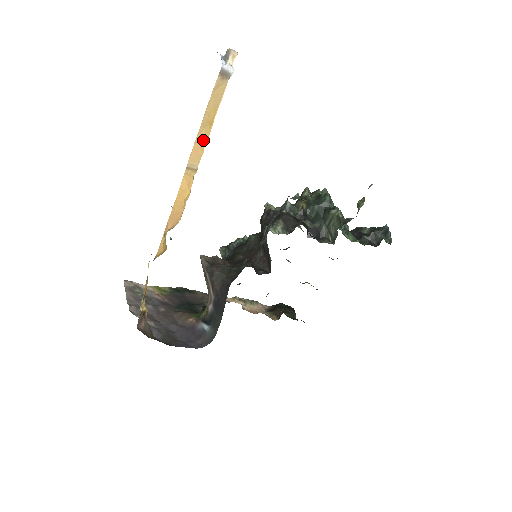
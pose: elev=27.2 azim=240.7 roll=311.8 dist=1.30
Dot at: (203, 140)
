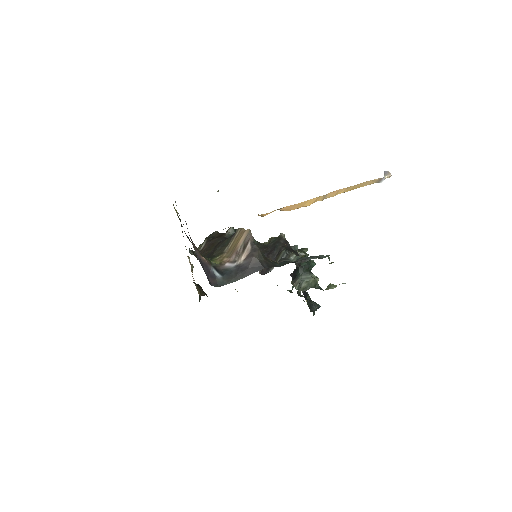
Dot at: (341, 192)
